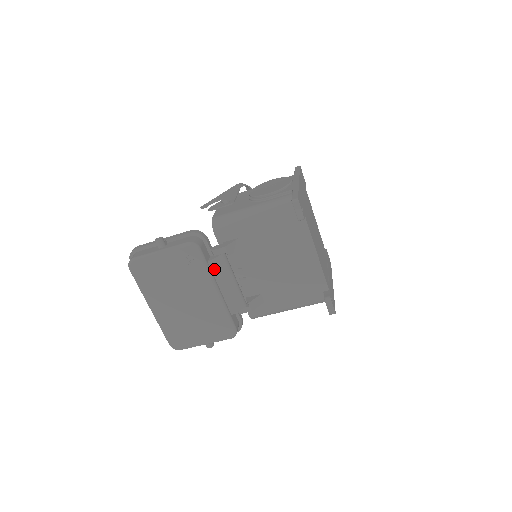
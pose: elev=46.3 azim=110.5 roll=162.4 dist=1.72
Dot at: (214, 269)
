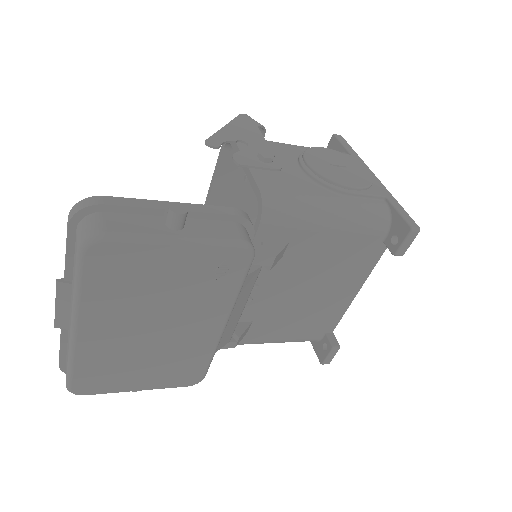
Dot at: (241, 289)
